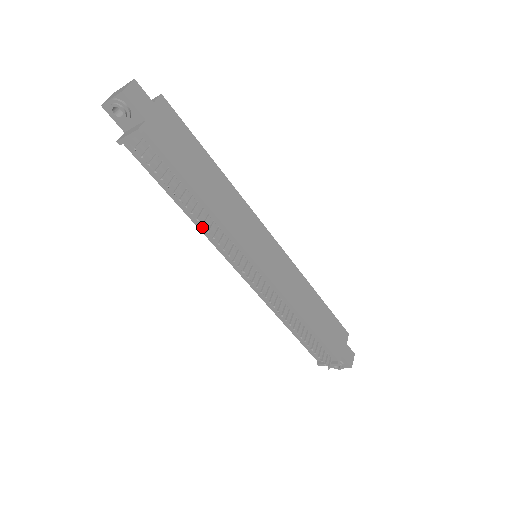
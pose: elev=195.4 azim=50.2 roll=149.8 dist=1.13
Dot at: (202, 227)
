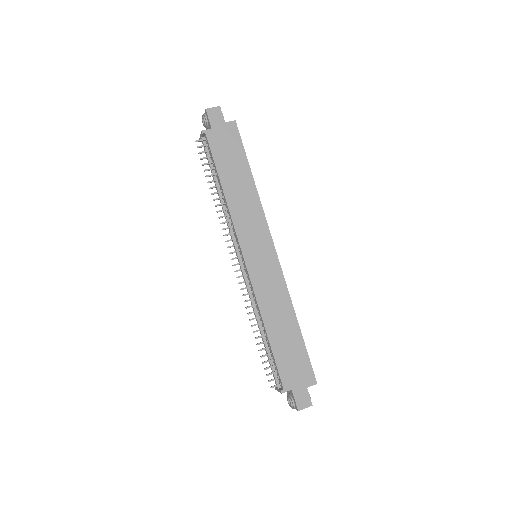
Dot at: occluded
